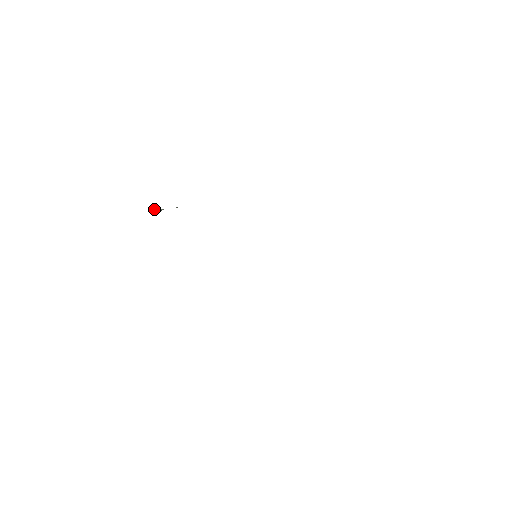
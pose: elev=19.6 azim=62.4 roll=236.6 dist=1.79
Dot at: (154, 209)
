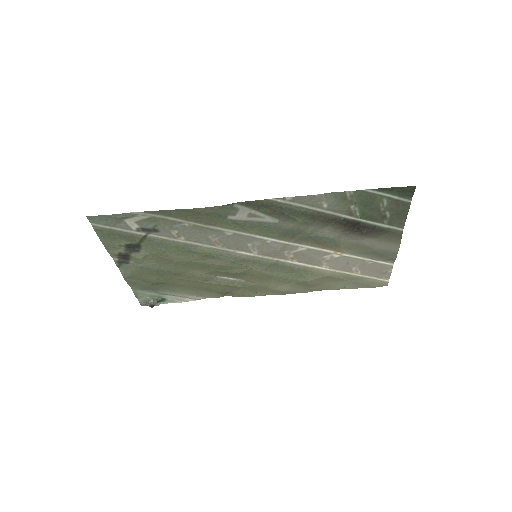
Dot at: (148, 303)
